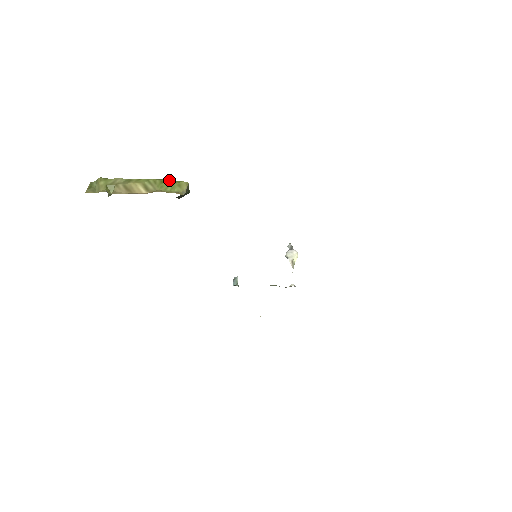
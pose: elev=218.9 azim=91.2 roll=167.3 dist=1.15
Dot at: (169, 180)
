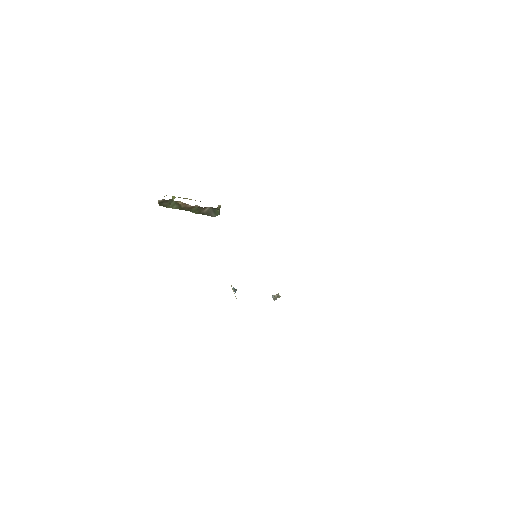
Dot at: occluded
